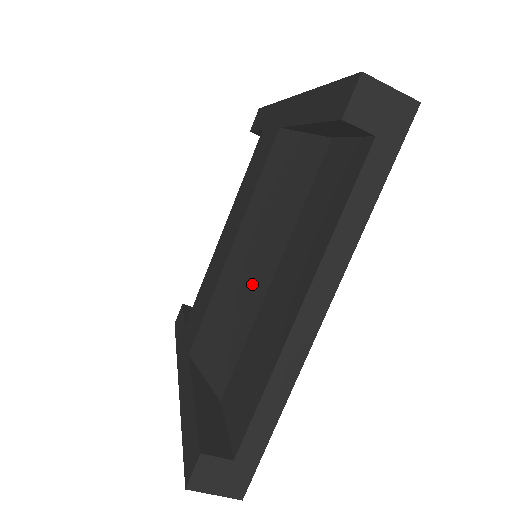
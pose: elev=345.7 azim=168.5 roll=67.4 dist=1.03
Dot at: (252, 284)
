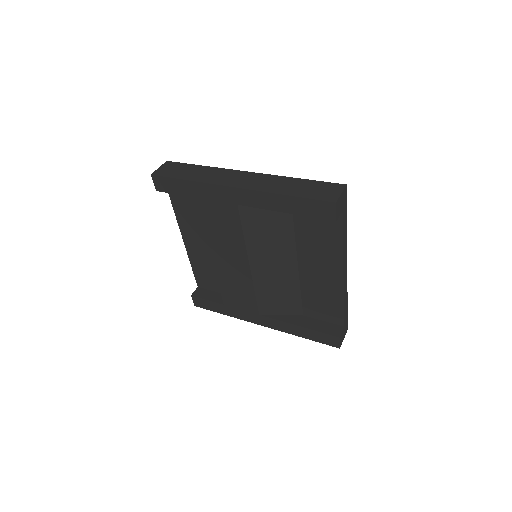
Dot at: (284, 273)
